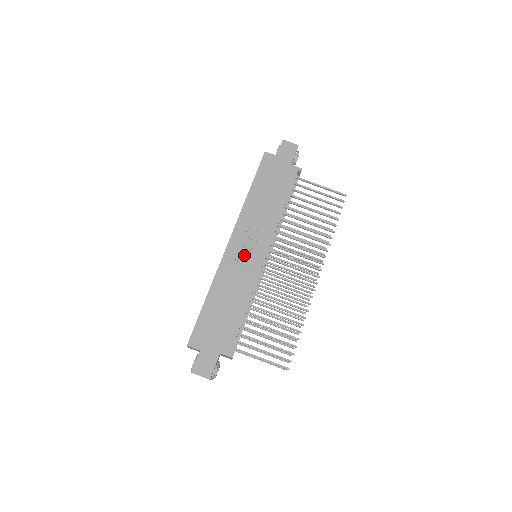
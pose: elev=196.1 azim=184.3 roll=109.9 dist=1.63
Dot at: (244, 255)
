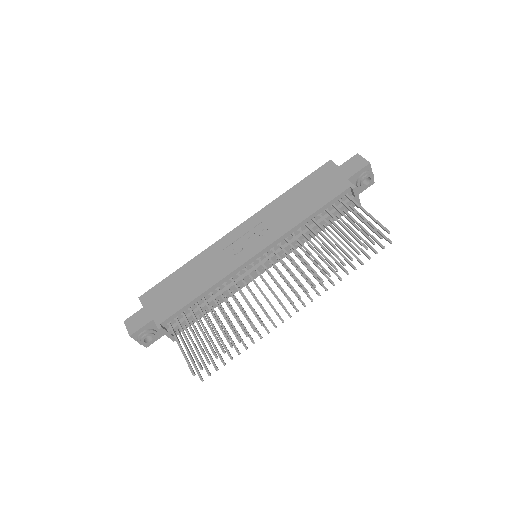
Dot at: (238, 245)
